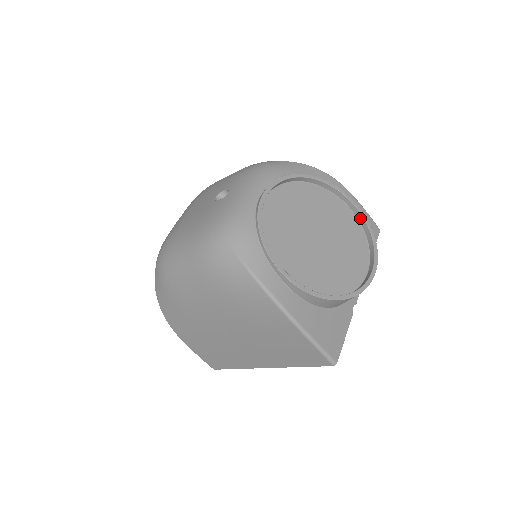
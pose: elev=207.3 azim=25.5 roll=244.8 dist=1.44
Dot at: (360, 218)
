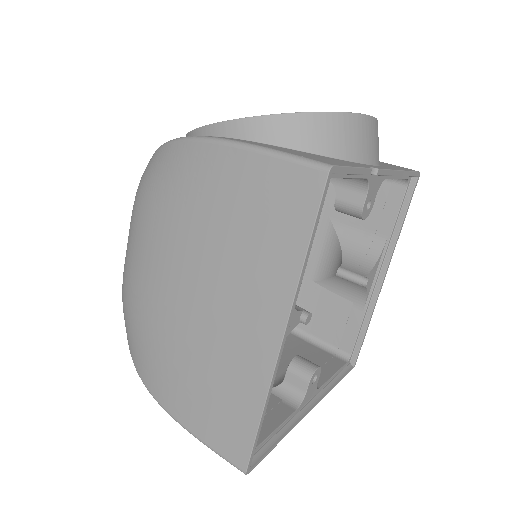
Dot at: occluded
